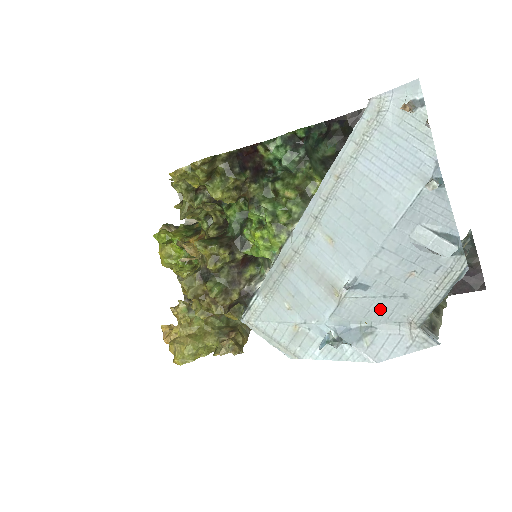
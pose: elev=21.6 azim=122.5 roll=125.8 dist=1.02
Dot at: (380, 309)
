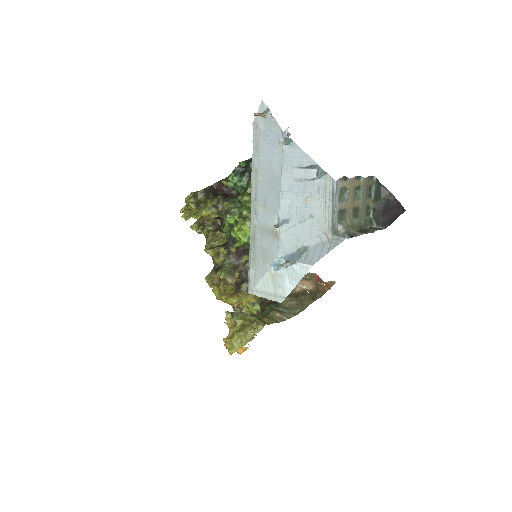
Dot at: (303, 232)
